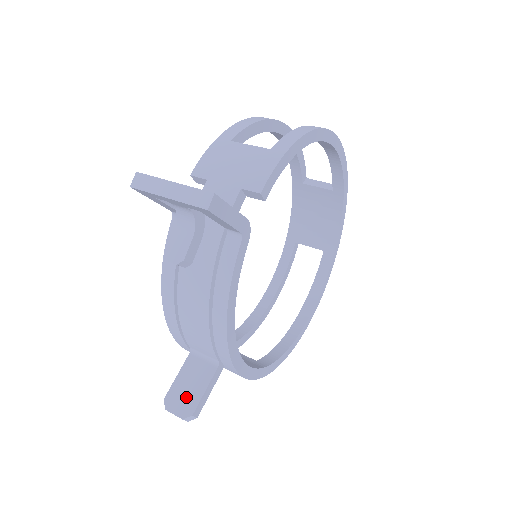
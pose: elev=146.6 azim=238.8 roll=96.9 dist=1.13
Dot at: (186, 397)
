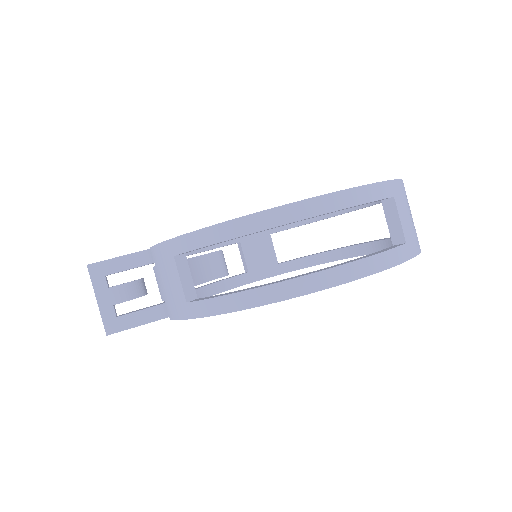
Dot at: occluded
